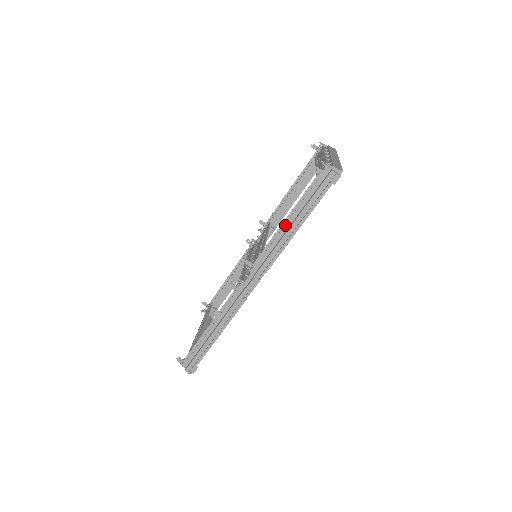
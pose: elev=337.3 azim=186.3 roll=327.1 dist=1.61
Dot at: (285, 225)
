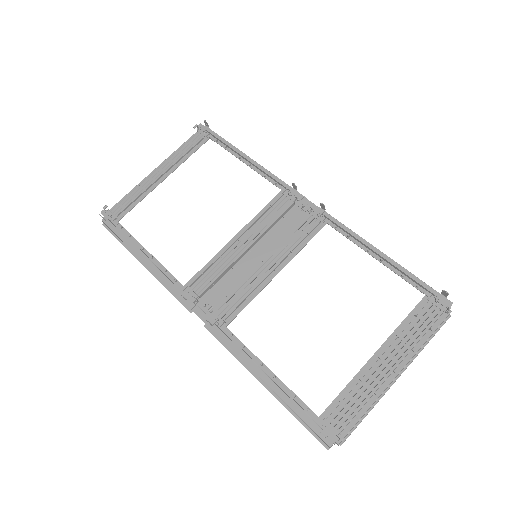
Dot at: (262, 370)
